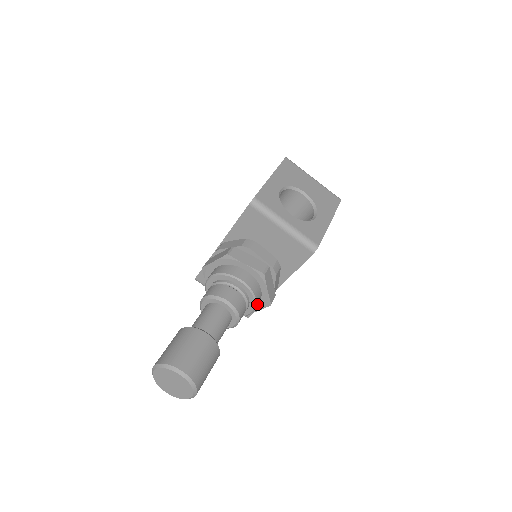
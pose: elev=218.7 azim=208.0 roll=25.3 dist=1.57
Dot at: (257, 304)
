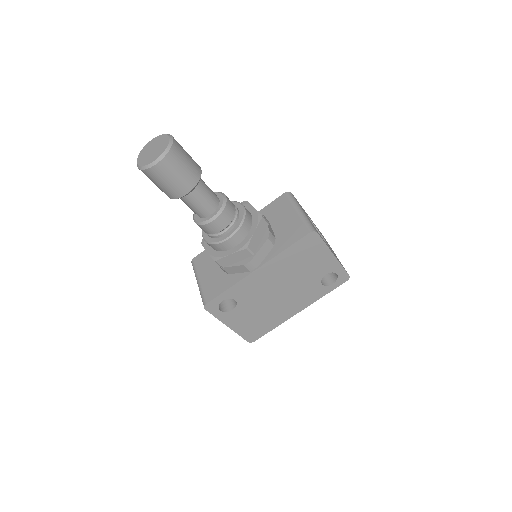
Dot at: (238, 235)
